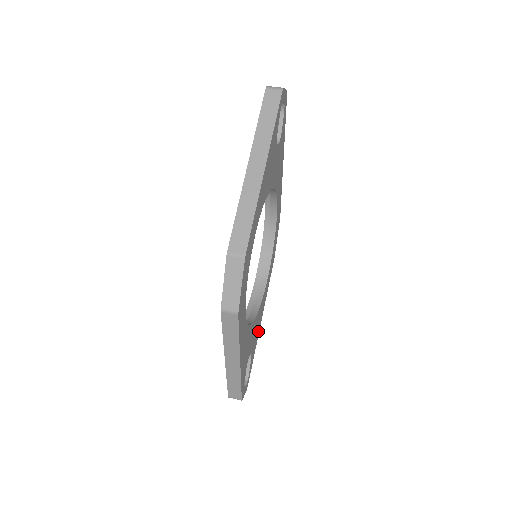
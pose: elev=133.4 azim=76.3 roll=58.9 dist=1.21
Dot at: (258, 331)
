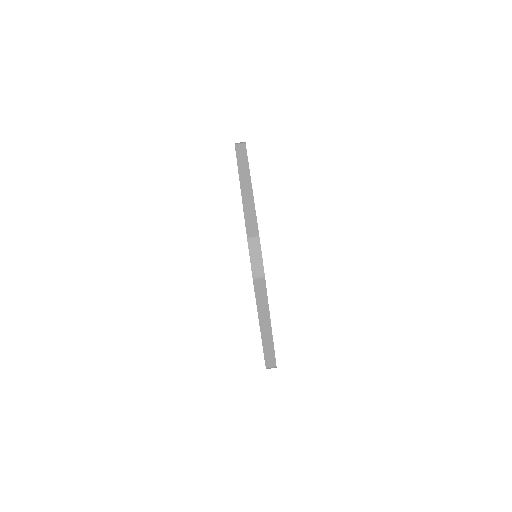
Dot at: occluded
